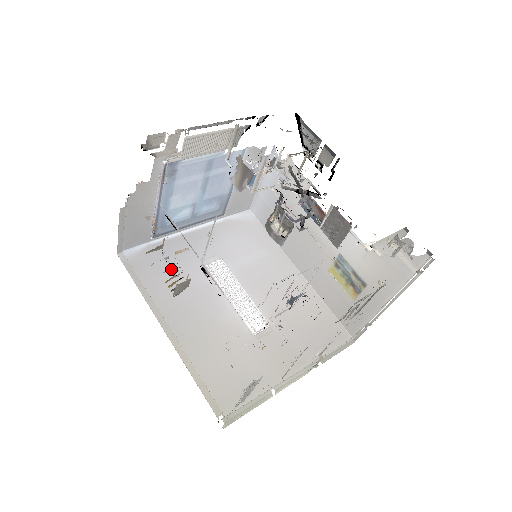
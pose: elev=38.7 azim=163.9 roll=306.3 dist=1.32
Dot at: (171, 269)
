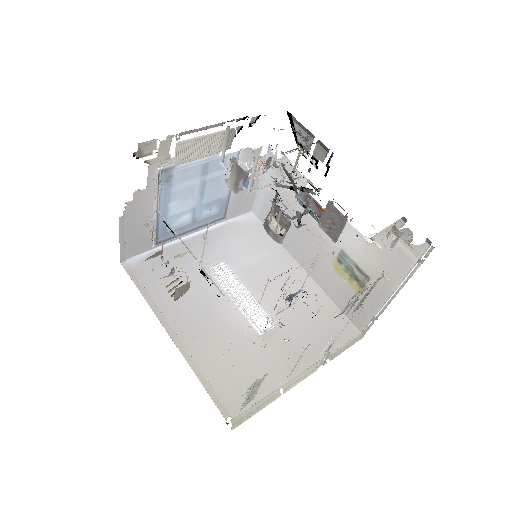
Dot at: (171, 274)
